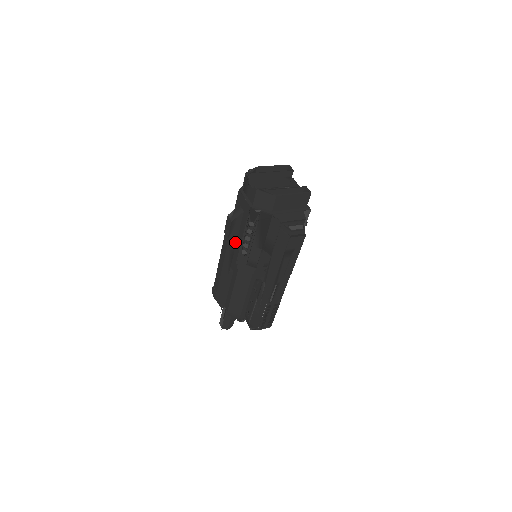
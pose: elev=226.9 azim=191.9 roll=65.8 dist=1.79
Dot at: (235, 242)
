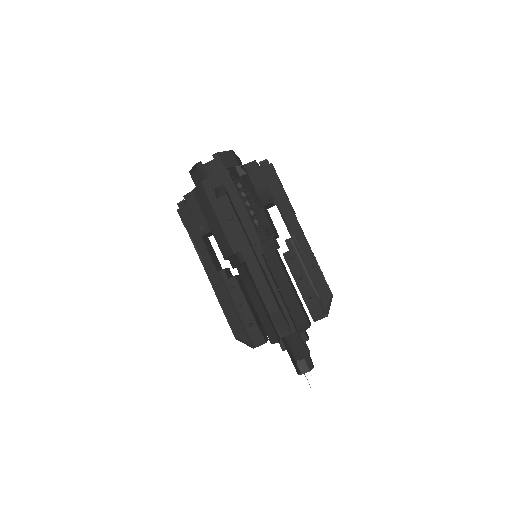
Dot at: (241, 224)
